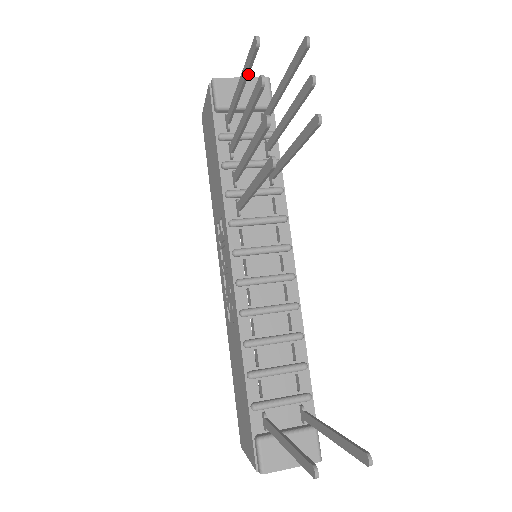
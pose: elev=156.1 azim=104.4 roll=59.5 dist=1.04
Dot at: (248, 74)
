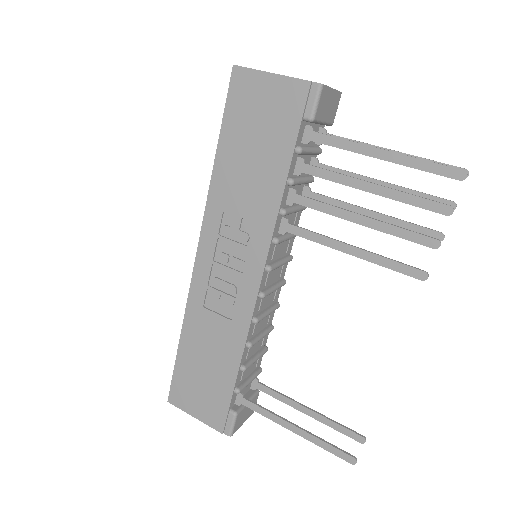
Dot at: (415, 168)
